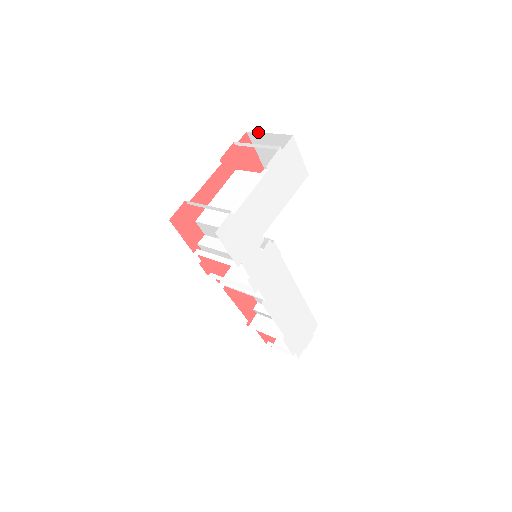
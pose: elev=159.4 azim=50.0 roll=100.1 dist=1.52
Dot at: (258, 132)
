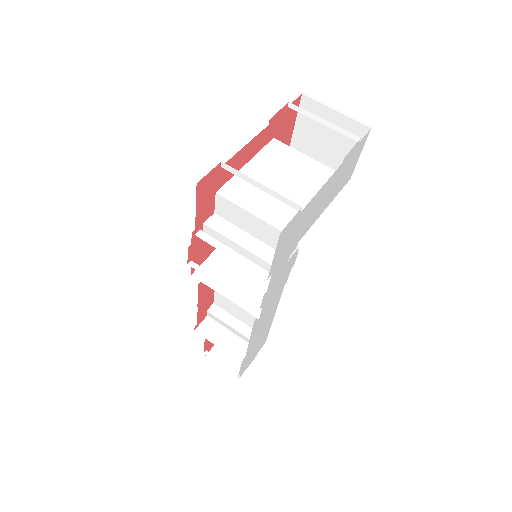
Dot at: occluded
